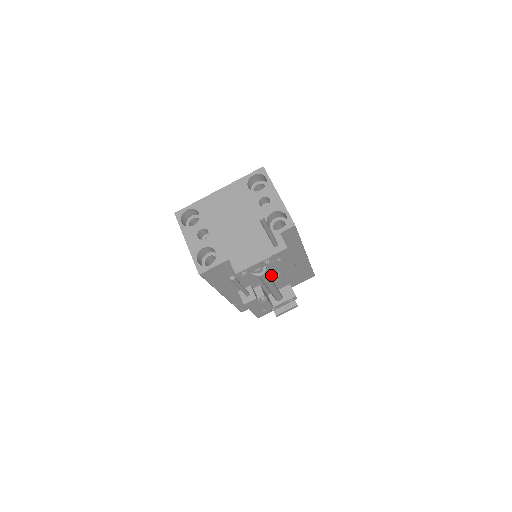
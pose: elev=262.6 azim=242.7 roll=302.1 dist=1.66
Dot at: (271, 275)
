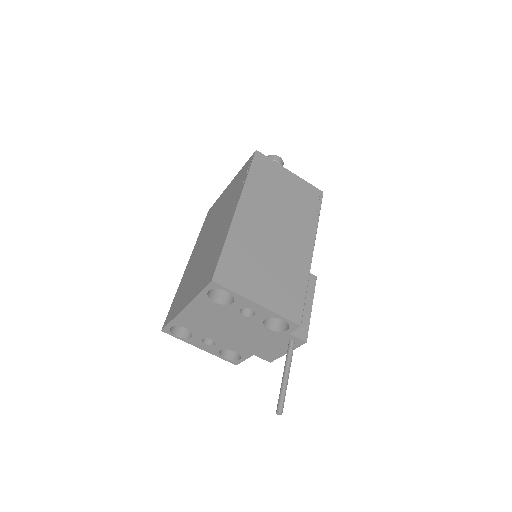
Dot at: occluded
